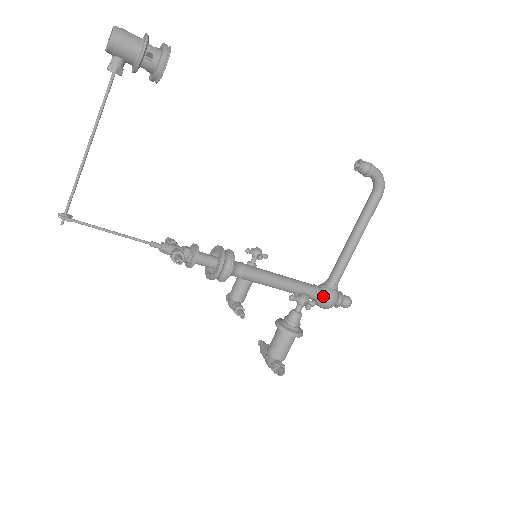
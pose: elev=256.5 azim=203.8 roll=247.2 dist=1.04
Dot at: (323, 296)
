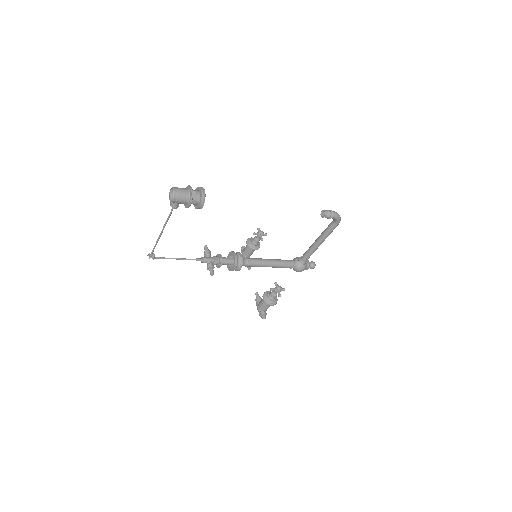
Dot at: (296, 268)
